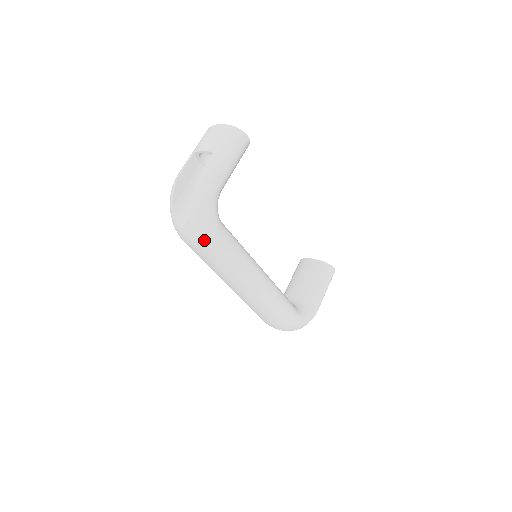
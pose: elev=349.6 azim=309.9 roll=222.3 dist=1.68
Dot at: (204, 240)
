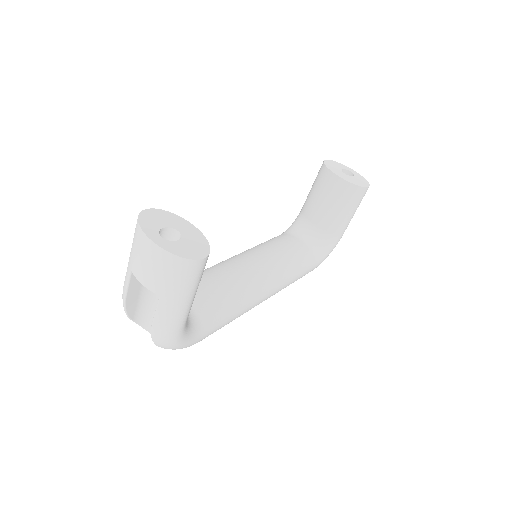
Dot at: occluded
